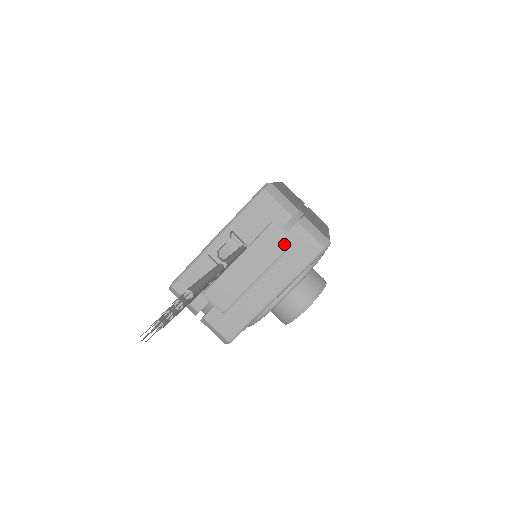
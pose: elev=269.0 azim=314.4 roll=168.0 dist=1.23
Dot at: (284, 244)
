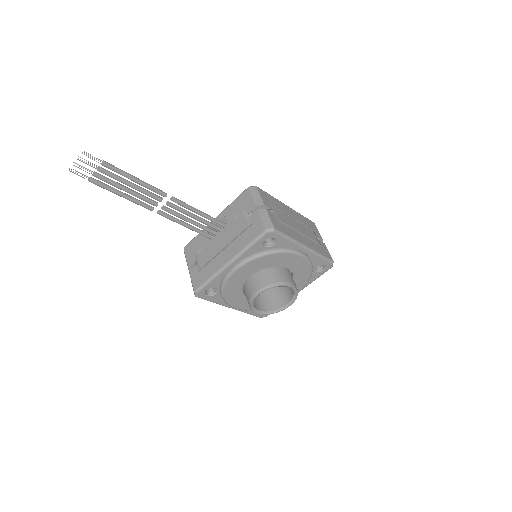
Dot at: (245, 225)
